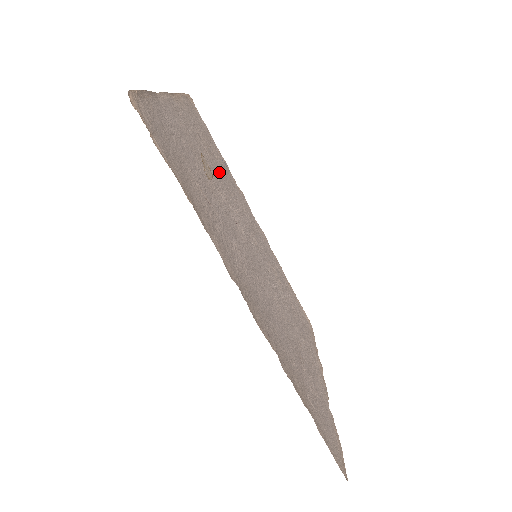
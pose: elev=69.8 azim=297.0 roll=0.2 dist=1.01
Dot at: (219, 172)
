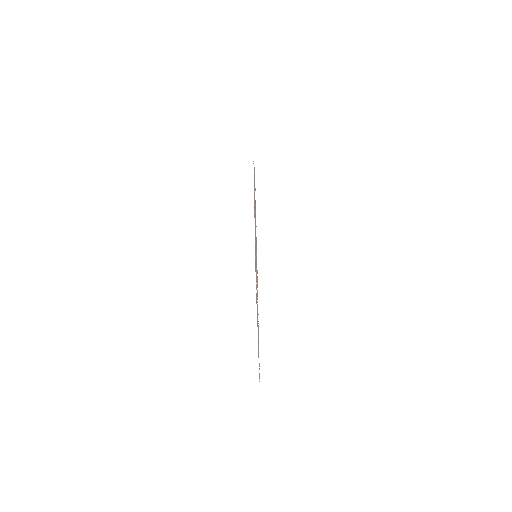
Dot at: occluded
